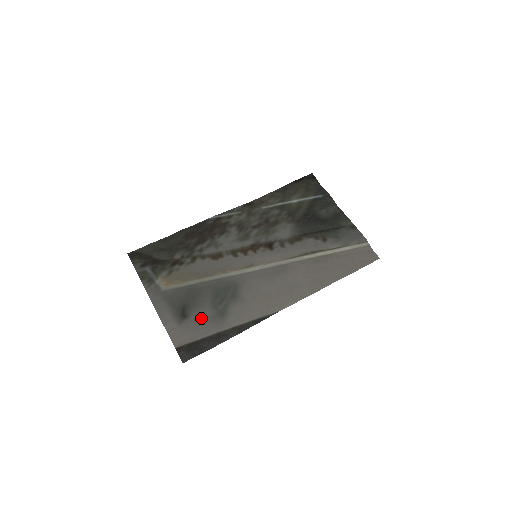
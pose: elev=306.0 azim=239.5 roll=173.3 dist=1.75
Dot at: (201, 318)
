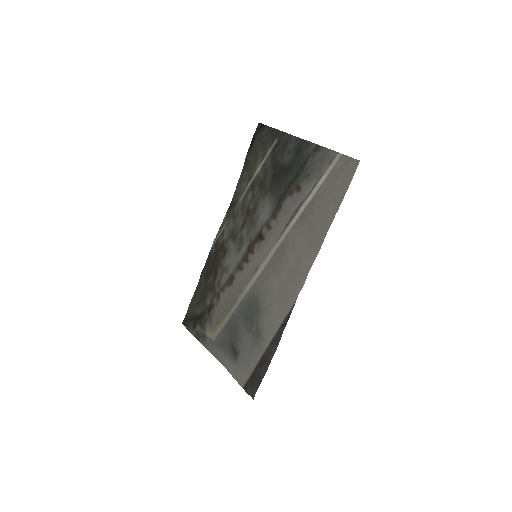
Dot at: (247, 348)
